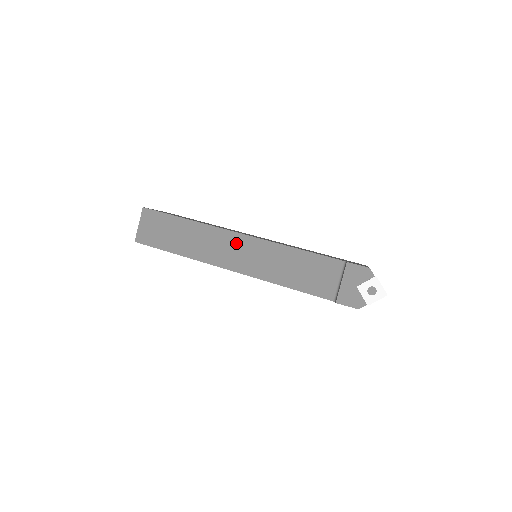
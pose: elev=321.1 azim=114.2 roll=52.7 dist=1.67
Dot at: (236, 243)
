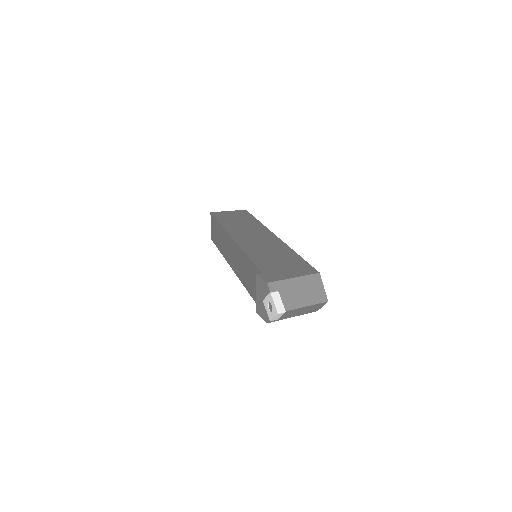
Dot at: (232, 246)
